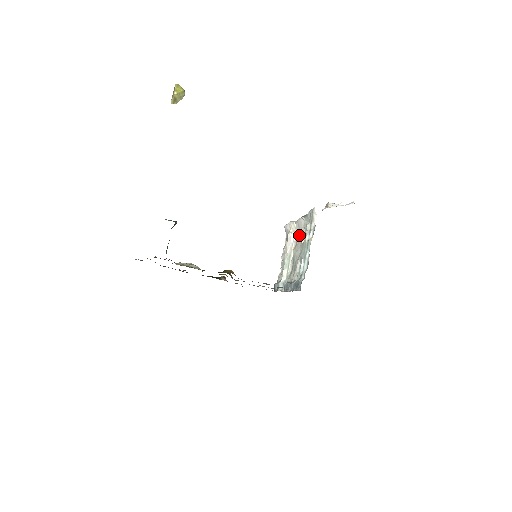
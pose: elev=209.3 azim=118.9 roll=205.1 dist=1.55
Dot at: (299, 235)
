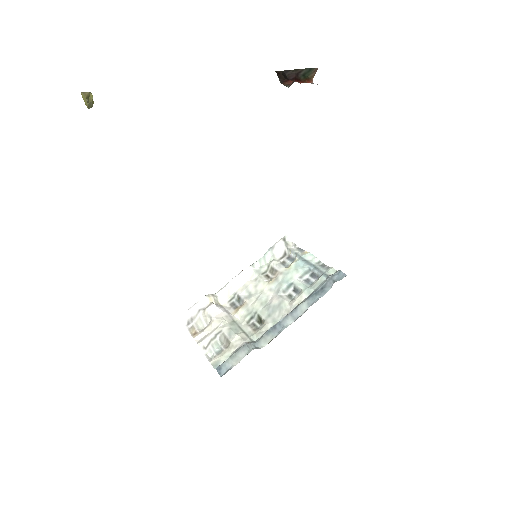
Dot at: (243, 292)
